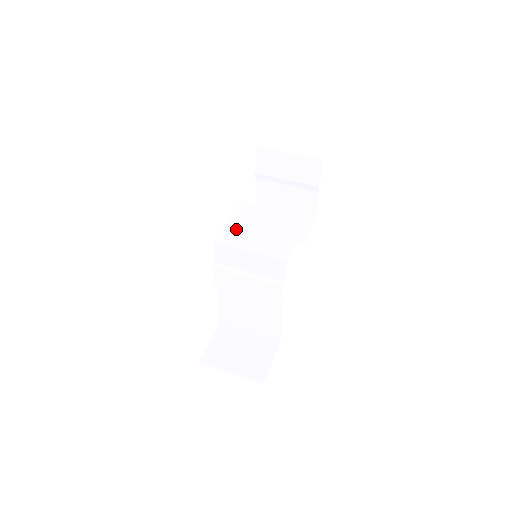
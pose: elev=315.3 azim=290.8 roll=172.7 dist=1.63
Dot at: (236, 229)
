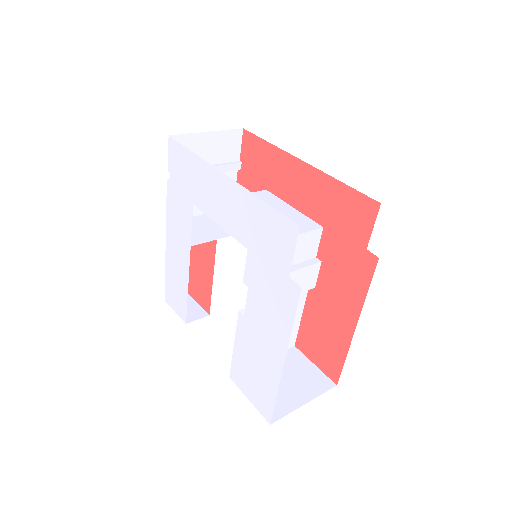
Dot at: occluded
